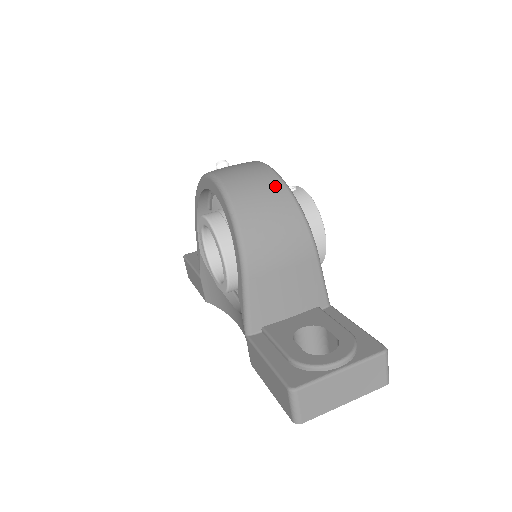
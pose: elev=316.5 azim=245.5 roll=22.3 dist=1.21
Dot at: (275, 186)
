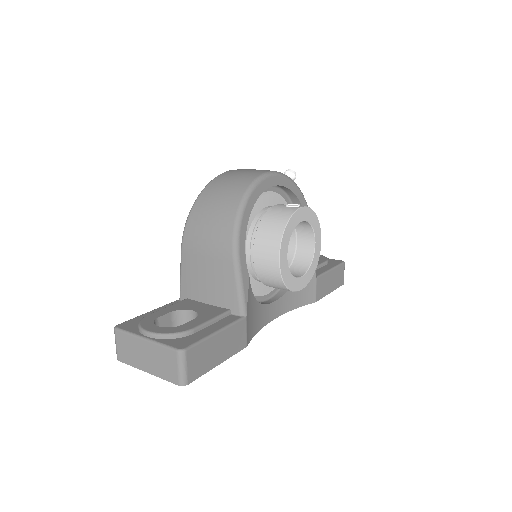
Dot at: (238, 189)
